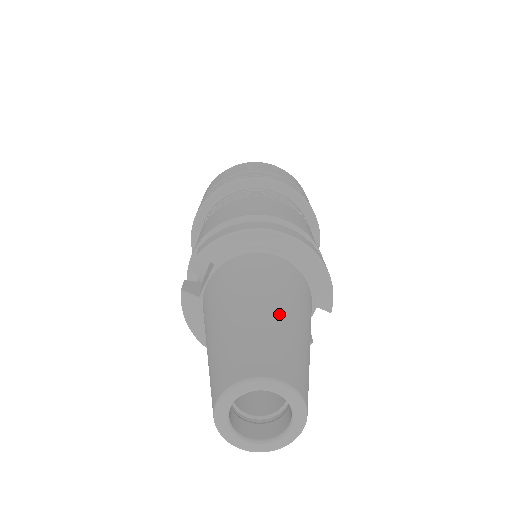
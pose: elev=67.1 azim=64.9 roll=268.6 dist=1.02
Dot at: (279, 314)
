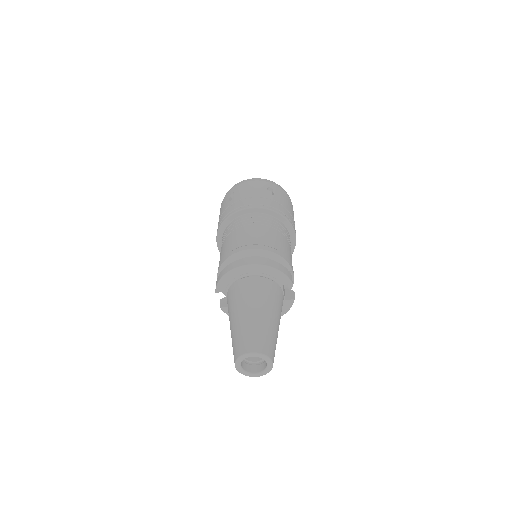
Dot at: (249, 317)
